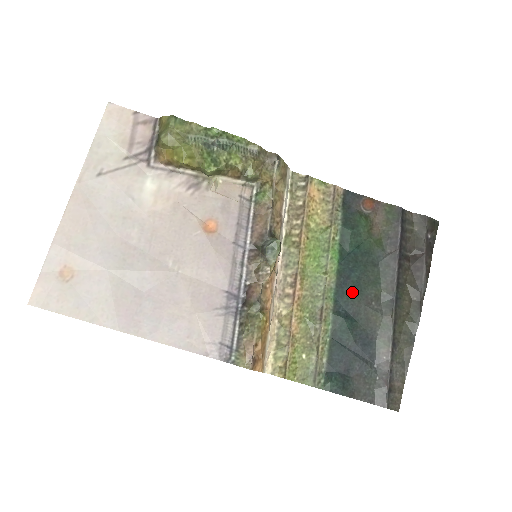
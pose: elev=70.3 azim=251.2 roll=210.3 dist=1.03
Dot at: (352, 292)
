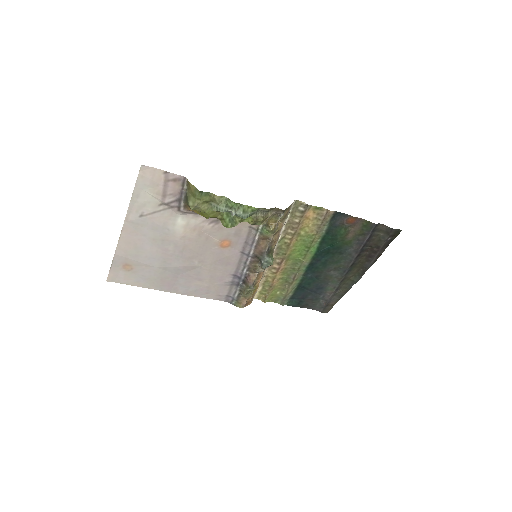
Dot at: (319, 267)
